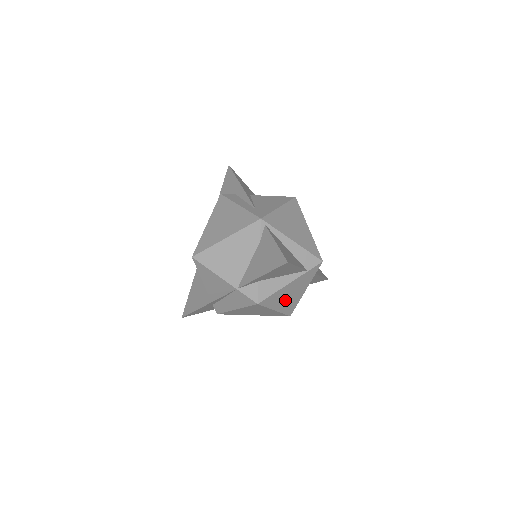
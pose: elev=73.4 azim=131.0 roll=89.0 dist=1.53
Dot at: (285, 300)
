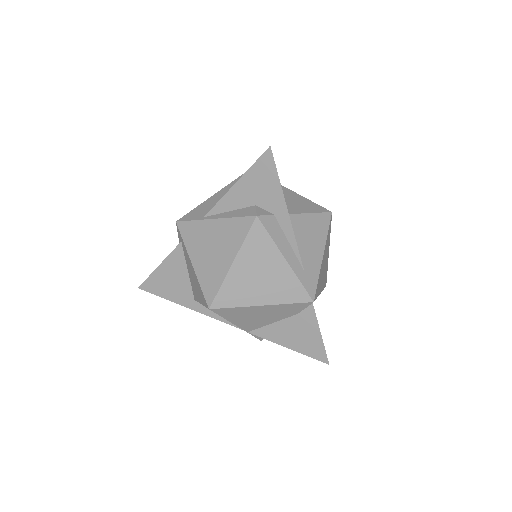
Dot at: occluded
